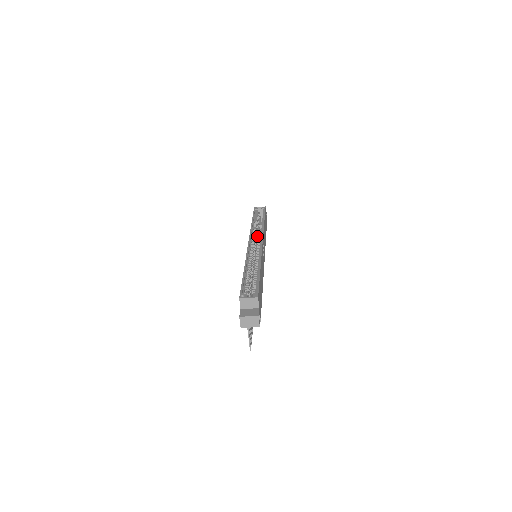
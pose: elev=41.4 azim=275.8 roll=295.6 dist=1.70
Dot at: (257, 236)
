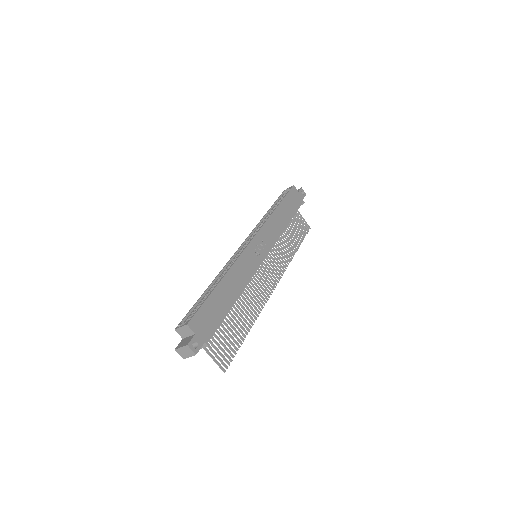
Dot at: occluded
